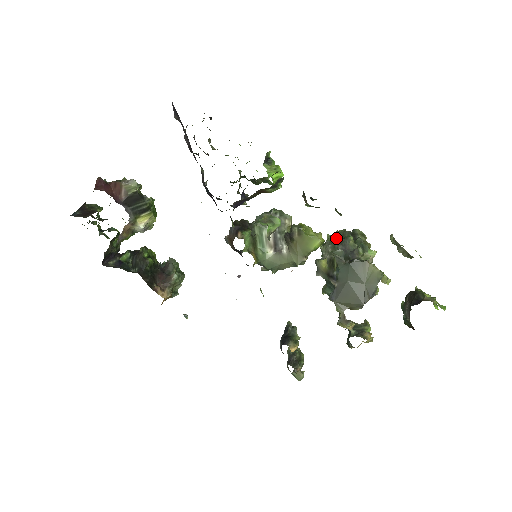
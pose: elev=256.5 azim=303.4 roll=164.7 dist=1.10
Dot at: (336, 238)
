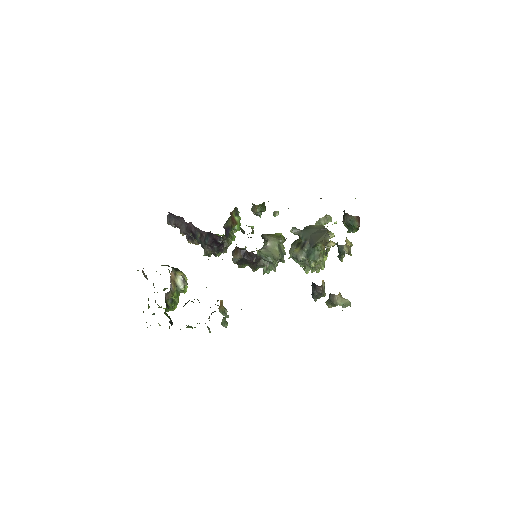
Dot at: occluded
